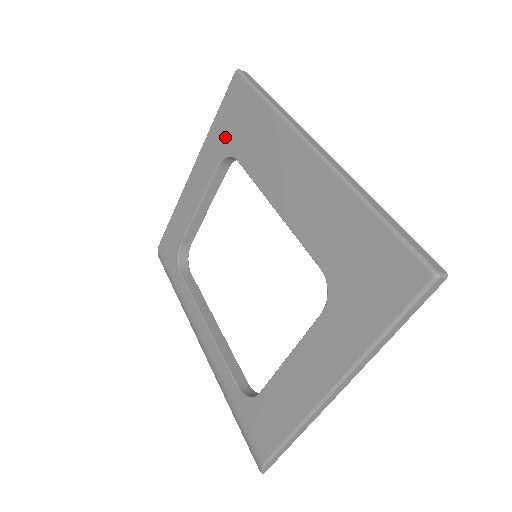
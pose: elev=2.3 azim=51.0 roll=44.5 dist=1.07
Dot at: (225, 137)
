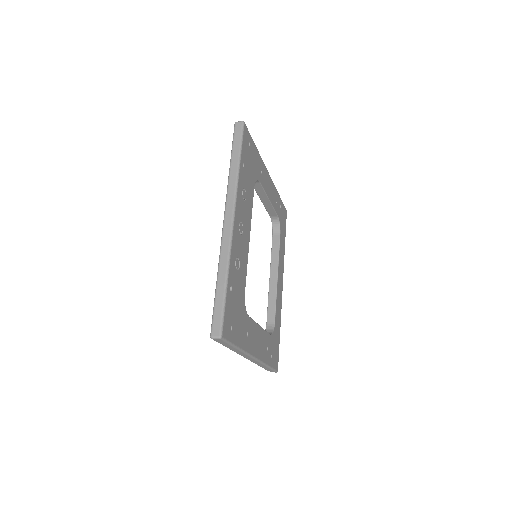
Dot at: occluded
